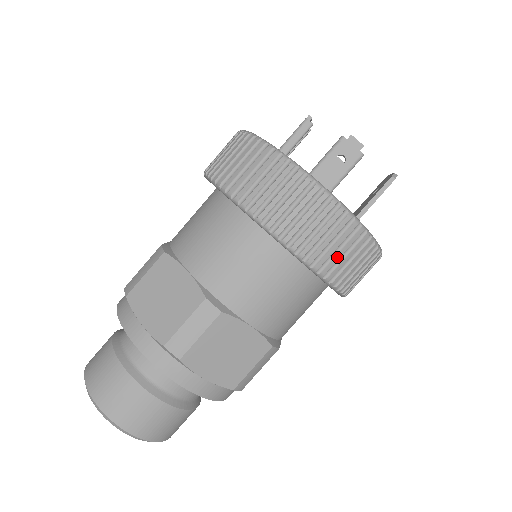
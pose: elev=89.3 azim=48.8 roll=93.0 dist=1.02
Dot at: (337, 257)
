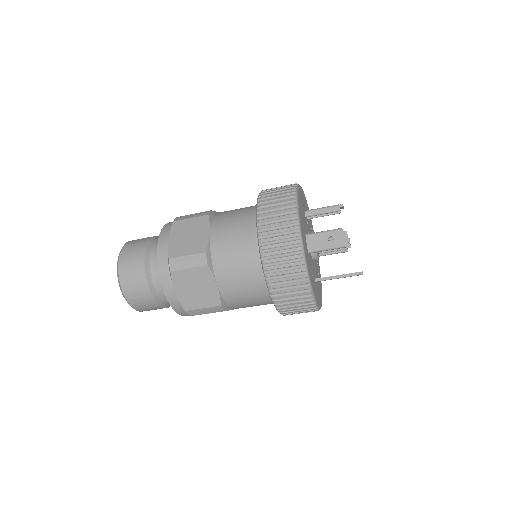
Dot at: (284, 285)
